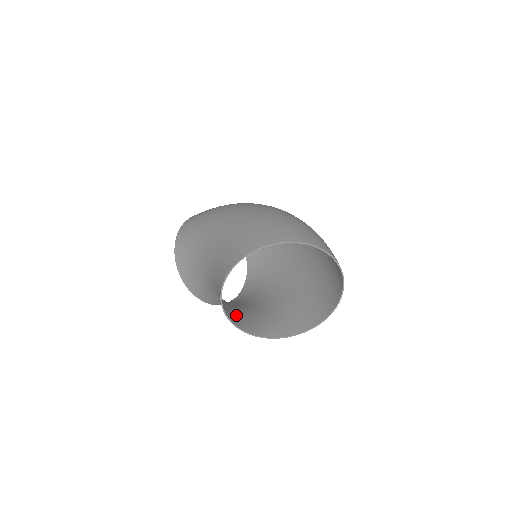
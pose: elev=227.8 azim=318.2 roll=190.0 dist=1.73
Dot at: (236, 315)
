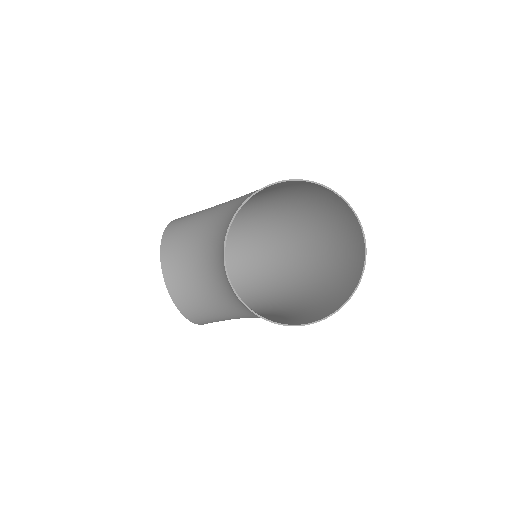
Dot at: occluded
